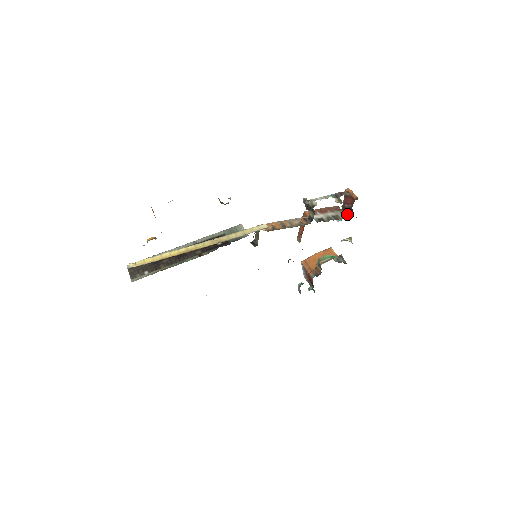
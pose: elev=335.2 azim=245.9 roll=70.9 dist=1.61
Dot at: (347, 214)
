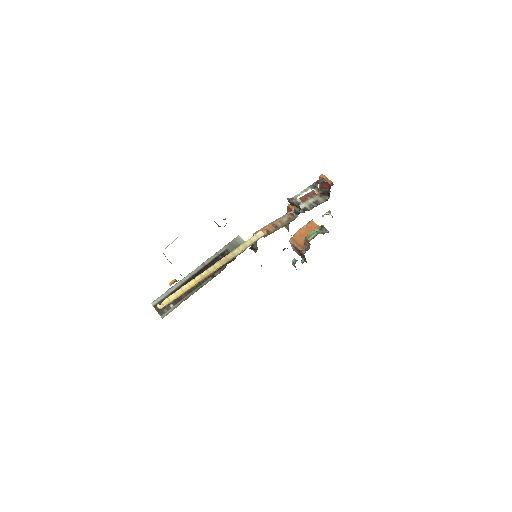
Dot at: (325, 197)
